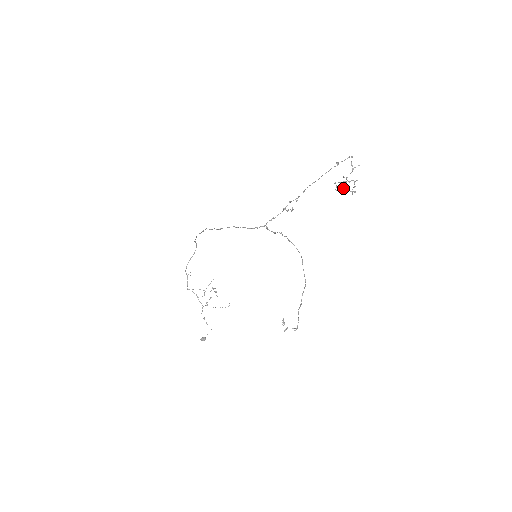
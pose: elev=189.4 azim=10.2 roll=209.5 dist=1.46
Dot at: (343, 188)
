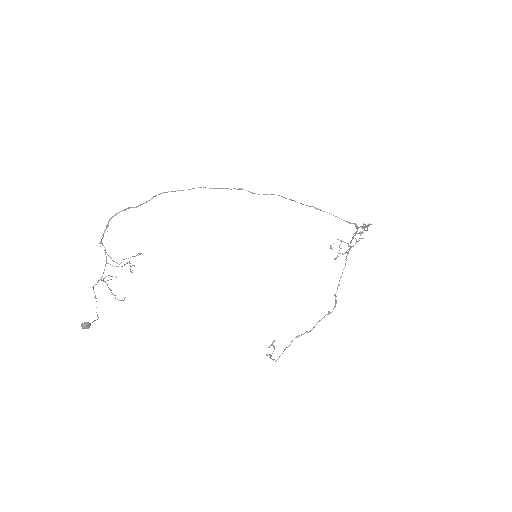
Dot at: (332, 249)
